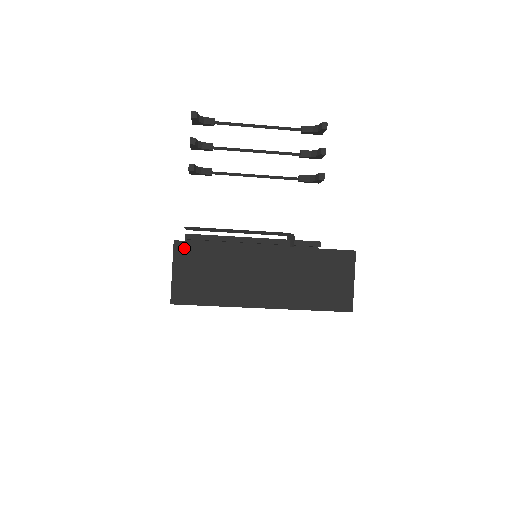
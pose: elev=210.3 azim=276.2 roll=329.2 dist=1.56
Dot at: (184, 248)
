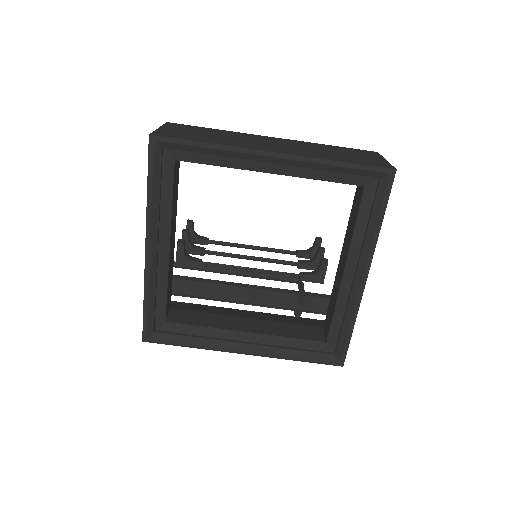
Dot at: (177, 125)
